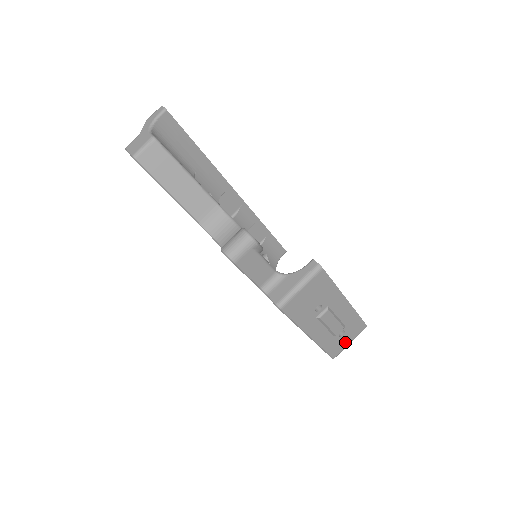
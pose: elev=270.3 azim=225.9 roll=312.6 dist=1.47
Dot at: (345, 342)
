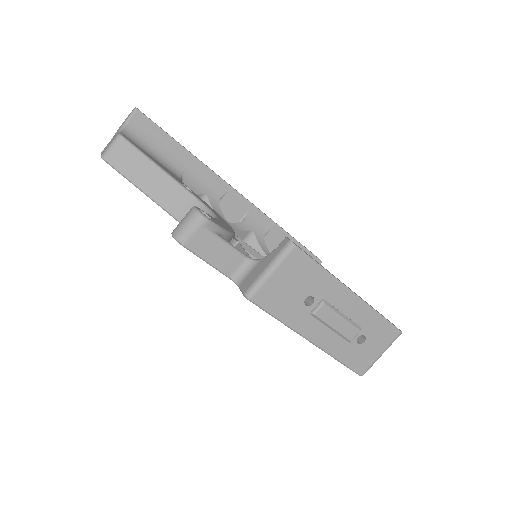
Dot at: (372, 353)
